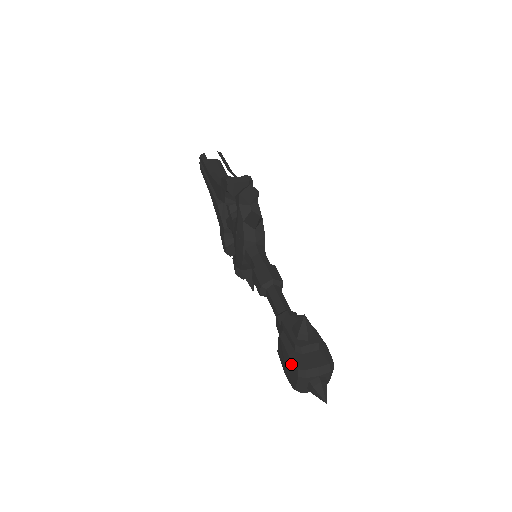
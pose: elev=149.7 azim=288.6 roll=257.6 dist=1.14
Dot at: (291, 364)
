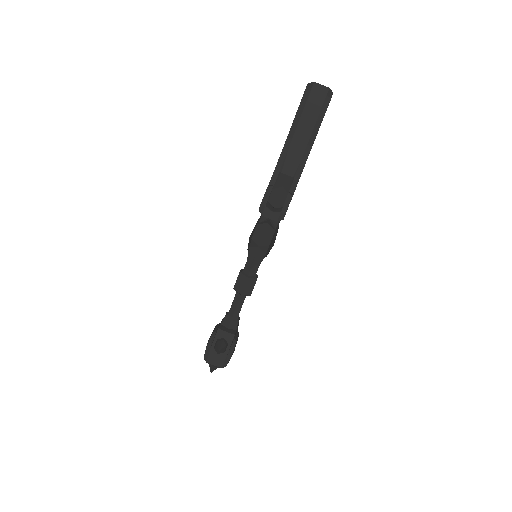
Dot at: (205, 350)
